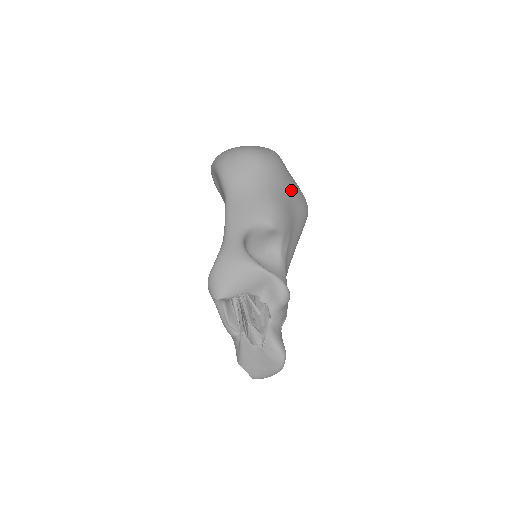
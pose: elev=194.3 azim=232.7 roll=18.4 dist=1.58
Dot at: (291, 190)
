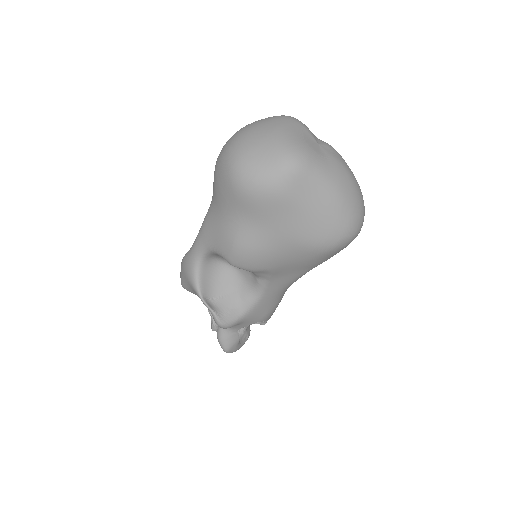
Dot at: (287, 228)
